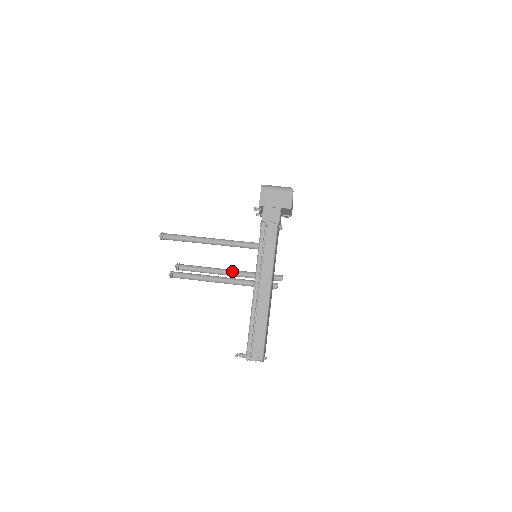
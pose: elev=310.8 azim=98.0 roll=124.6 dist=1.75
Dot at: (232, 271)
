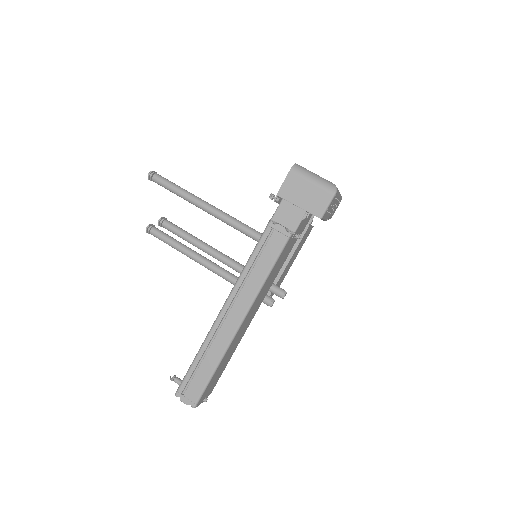
Dot at: (224, 257)
